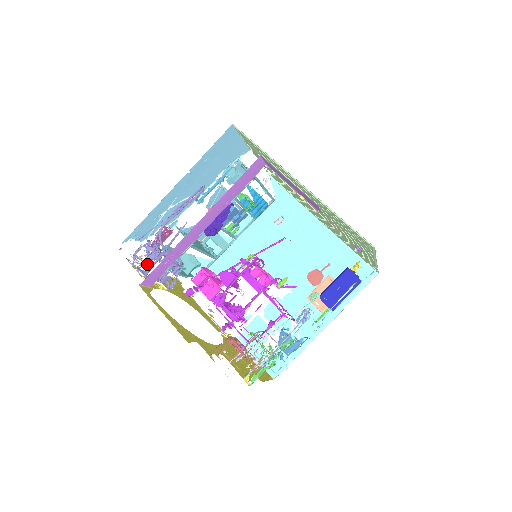
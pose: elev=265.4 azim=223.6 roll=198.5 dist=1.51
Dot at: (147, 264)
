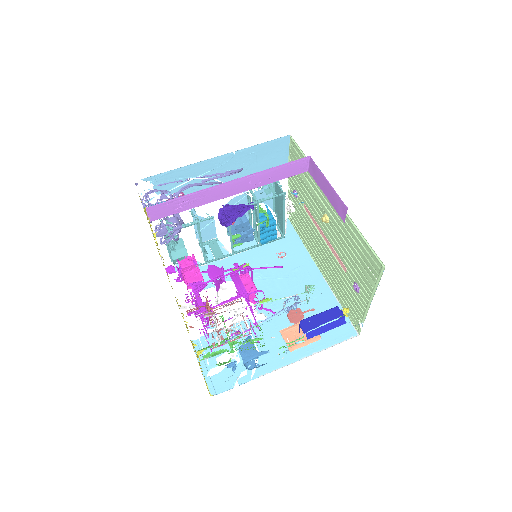
Dot at: occluded
